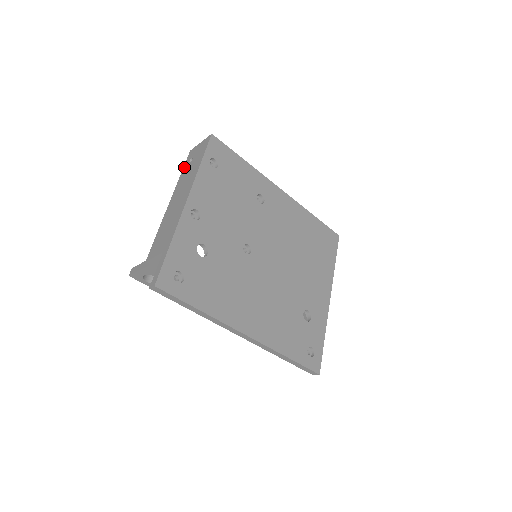
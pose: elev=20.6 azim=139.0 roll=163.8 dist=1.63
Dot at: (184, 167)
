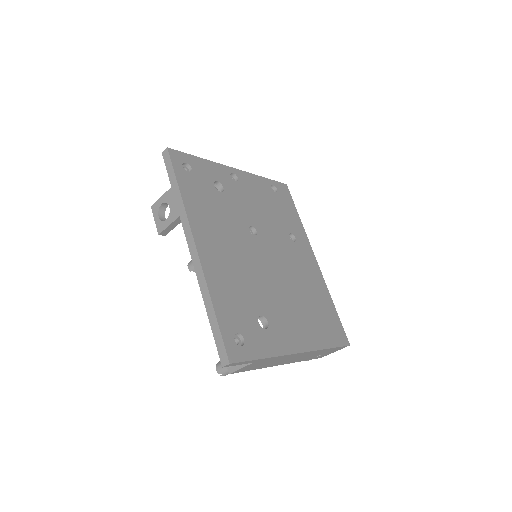
Dot at: occluded
